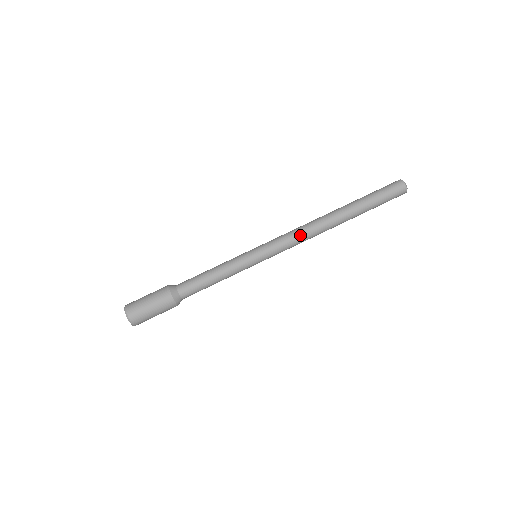
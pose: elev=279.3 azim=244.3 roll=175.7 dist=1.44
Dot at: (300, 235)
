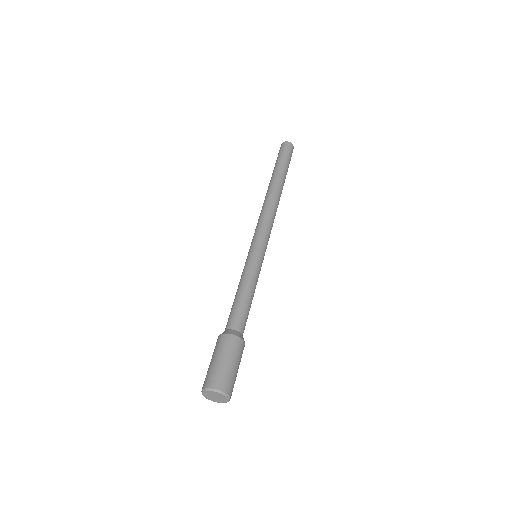
Dot at: (271, 216)
